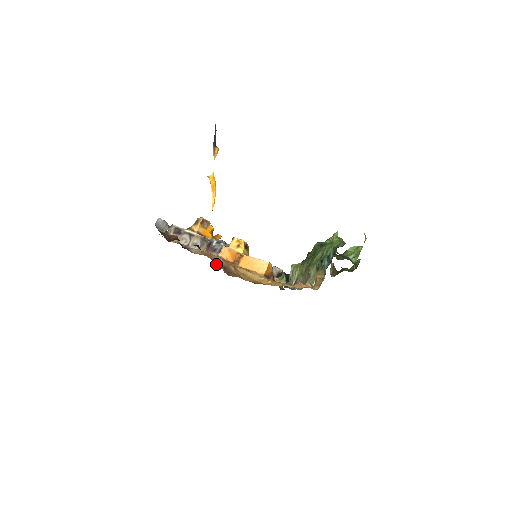
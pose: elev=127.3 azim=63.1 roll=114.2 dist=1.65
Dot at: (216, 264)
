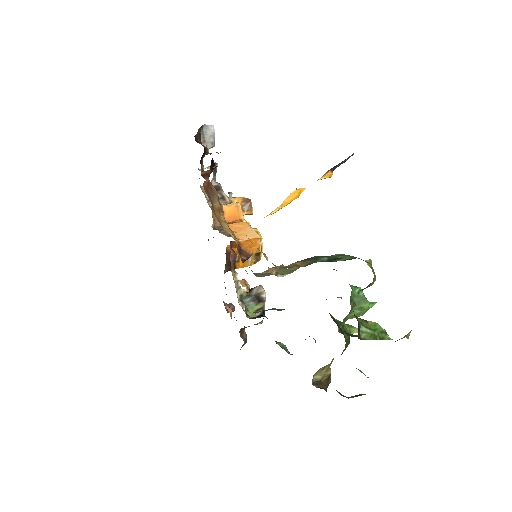
Dot at: (207, 176)
